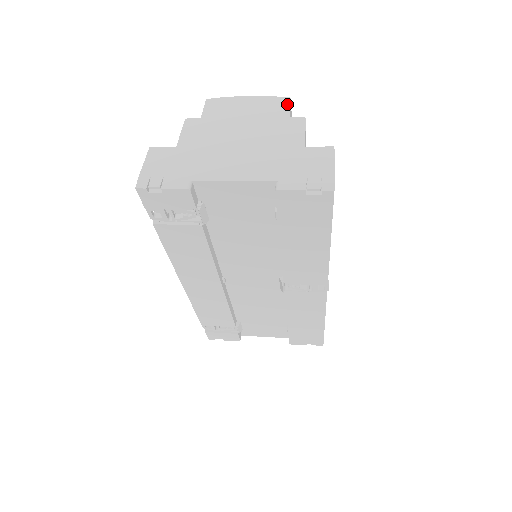
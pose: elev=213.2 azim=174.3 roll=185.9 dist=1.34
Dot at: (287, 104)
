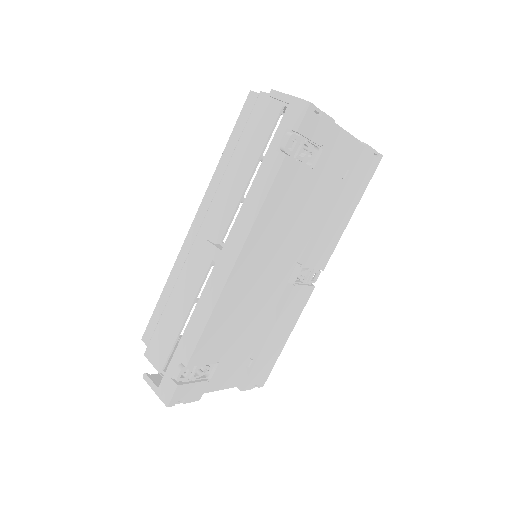
Dot at: occluded
